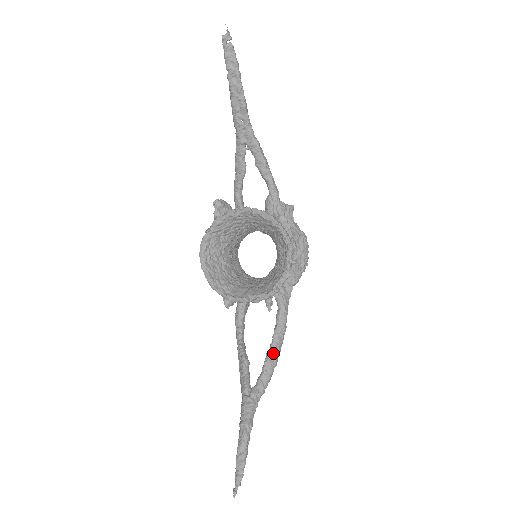
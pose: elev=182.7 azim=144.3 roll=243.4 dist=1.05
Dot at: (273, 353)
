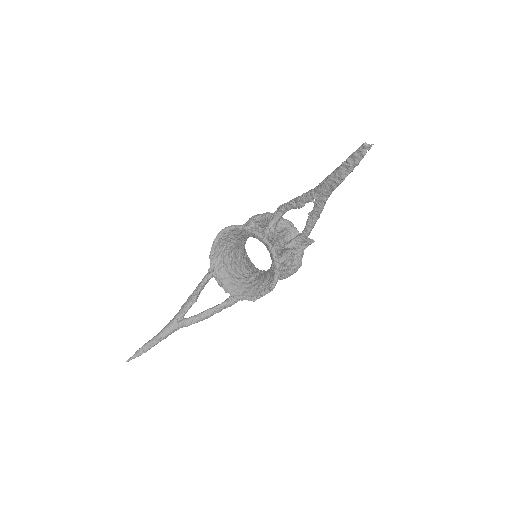
Dot at: (213, 312)
